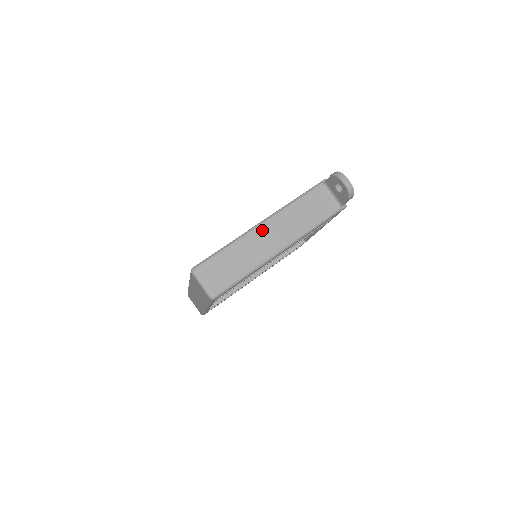
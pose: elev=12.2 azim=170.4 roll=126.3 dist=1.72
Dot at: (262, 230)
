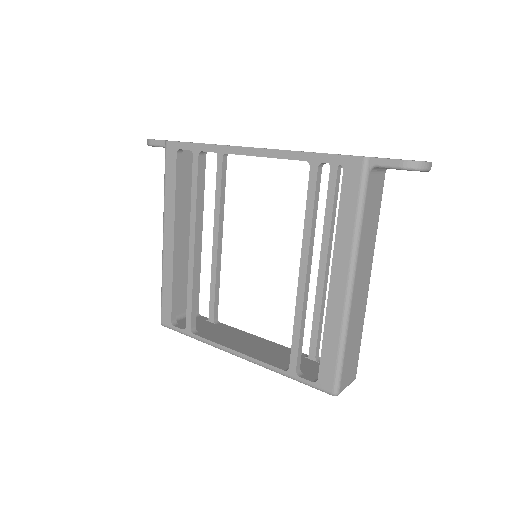
Dot at: (356, 291)
